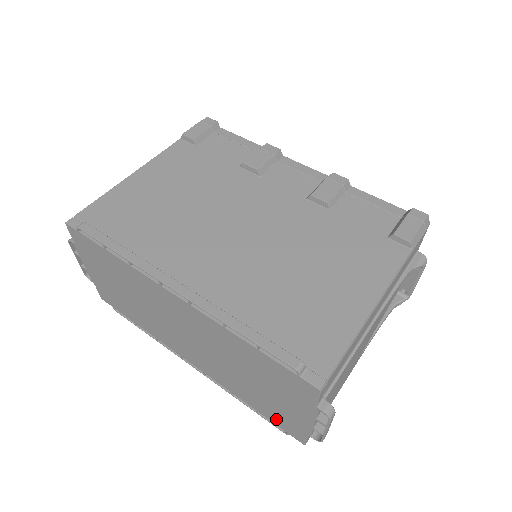
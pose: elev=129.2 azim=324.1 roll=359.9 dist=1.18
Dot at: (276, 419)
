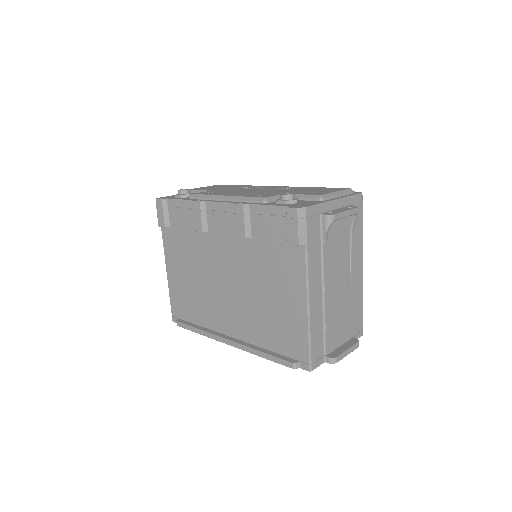
Dot at: occluded
